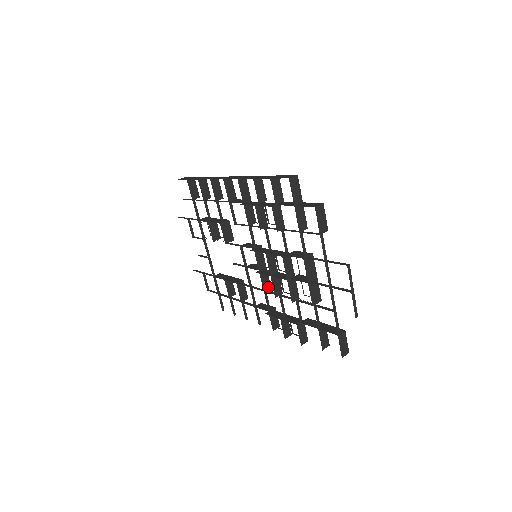
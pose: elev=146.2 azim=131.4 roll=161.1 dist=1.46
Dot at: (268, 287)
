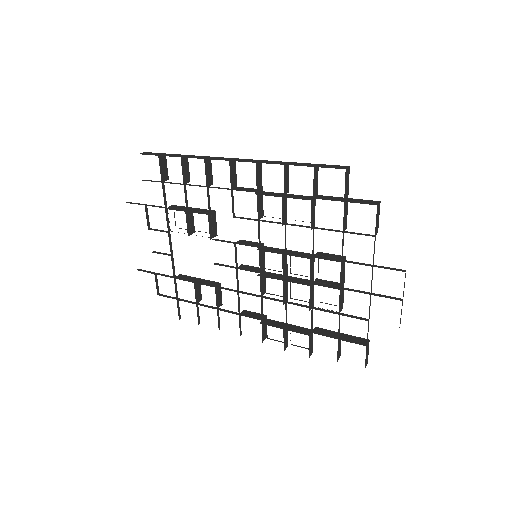
Dot at: occluded
